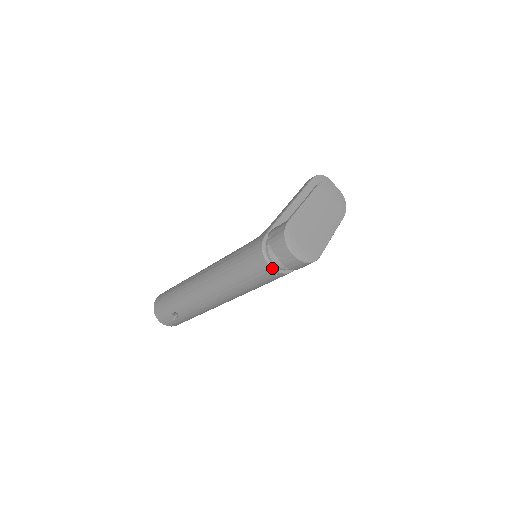
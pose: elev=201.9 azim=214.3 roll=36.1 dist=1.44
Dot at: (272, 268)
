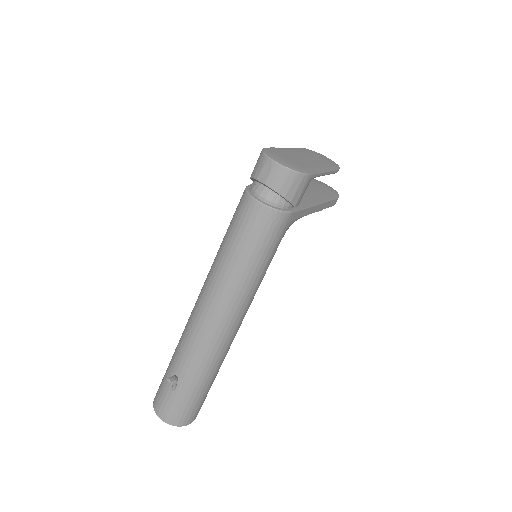
Dot at: (260, 203)
